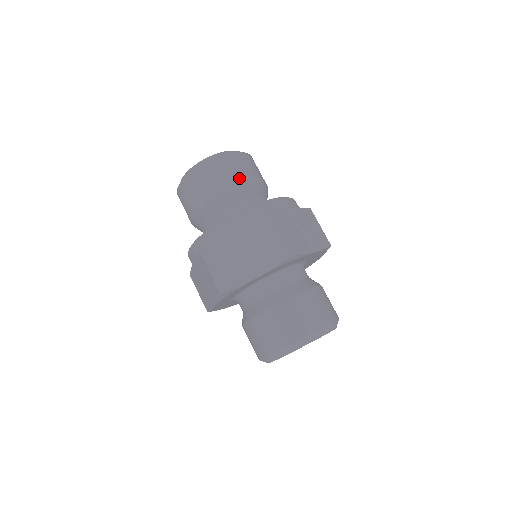
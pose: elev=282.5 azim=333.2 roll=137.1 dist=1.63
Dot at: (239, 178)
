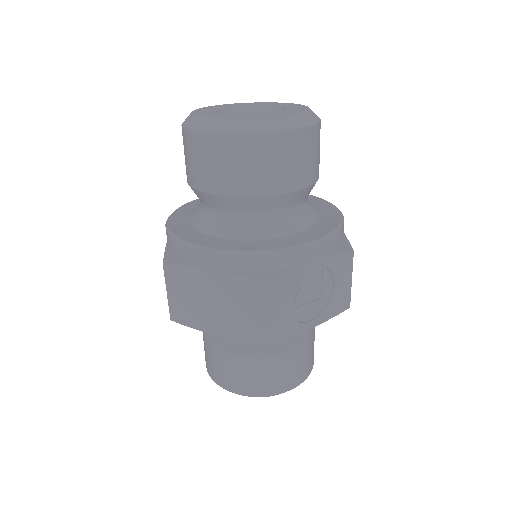
Dot at: (263, 182)
